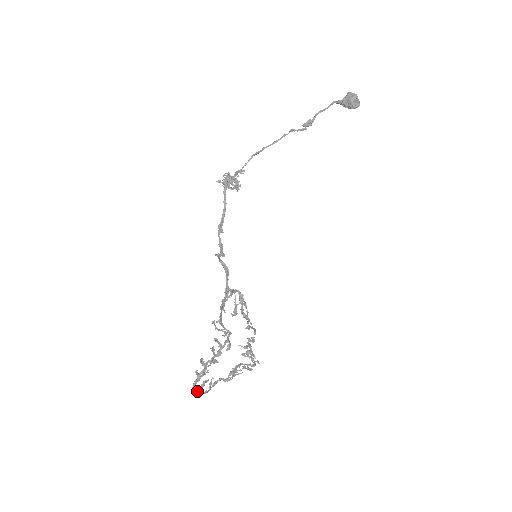
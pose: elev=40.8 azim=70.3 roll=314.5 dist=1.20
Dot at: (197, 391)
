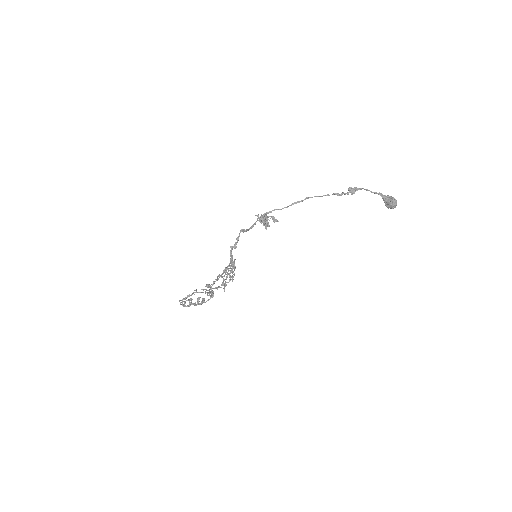
Dot at: occluded
